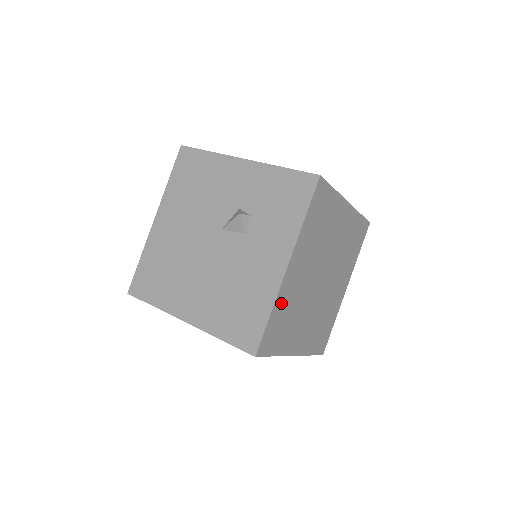
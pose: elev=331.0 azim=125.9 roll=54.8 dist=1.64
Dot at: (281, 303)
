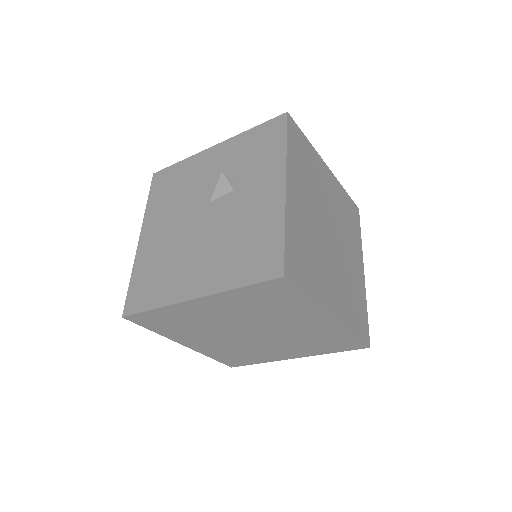
Dot at: (293, 227)
